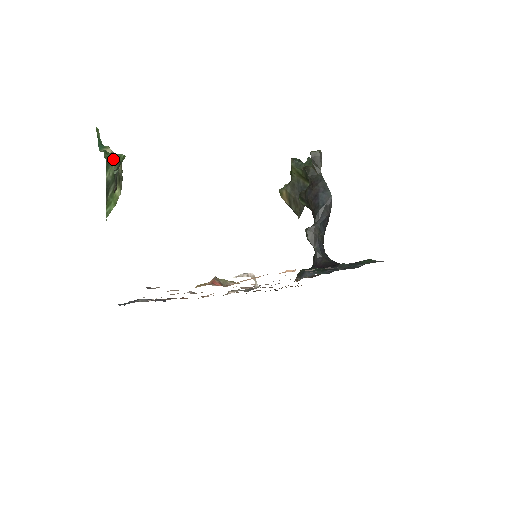
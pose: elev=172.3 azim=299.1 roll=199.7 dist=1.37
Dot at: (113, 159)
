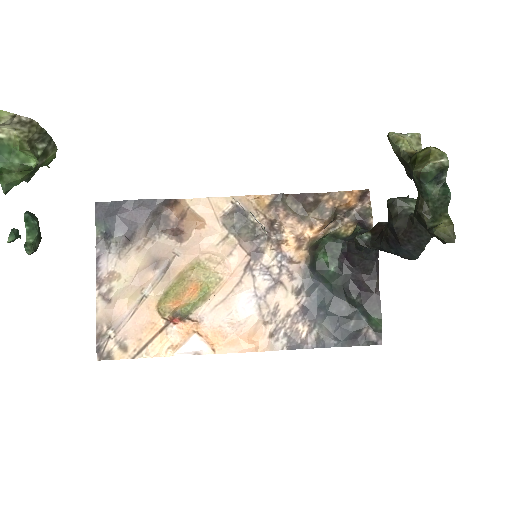
Dot at: (16, 238)
